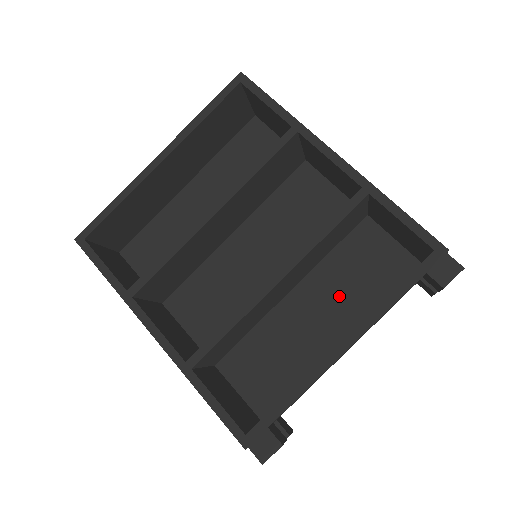
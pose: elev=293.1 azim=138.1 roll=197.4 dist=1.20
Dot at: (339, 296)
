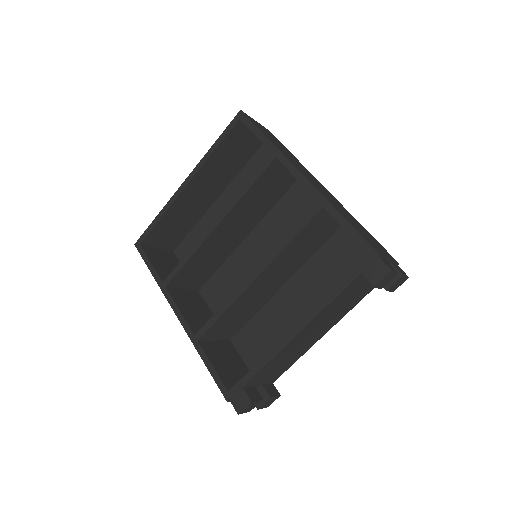
Dot at: (320, 289)
